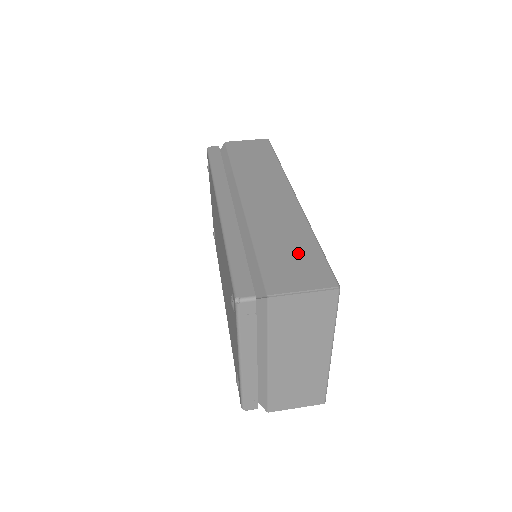
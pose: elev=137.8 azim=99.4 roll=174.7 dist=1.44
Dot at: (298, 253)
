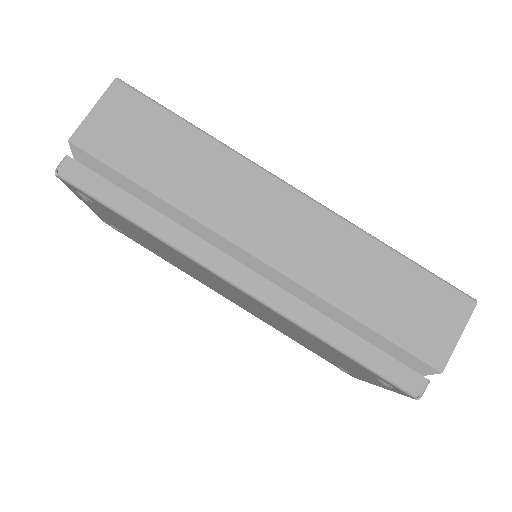
Dot at: (406, 291)
